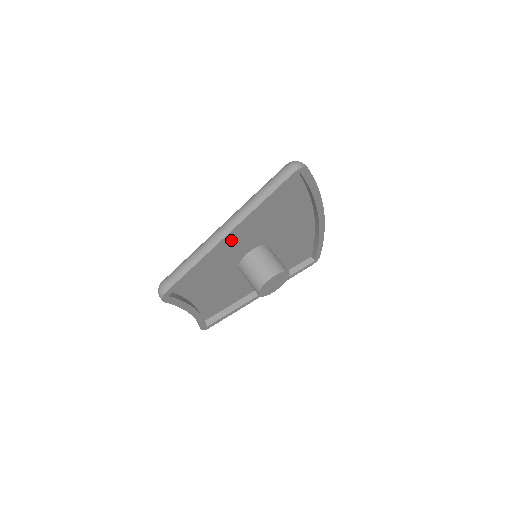
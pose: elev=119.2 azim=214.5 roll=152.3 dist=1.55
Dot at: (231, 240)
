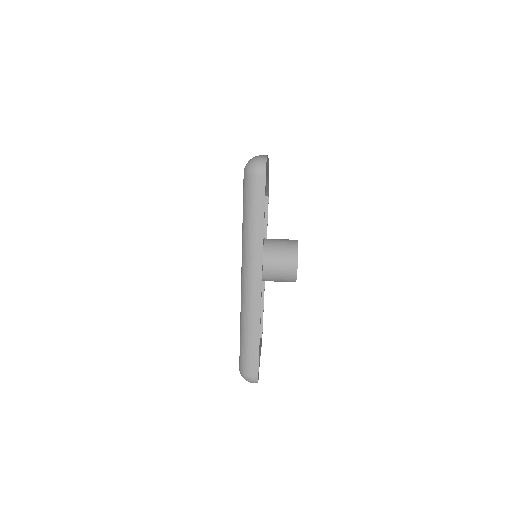
Dot at: occluded
